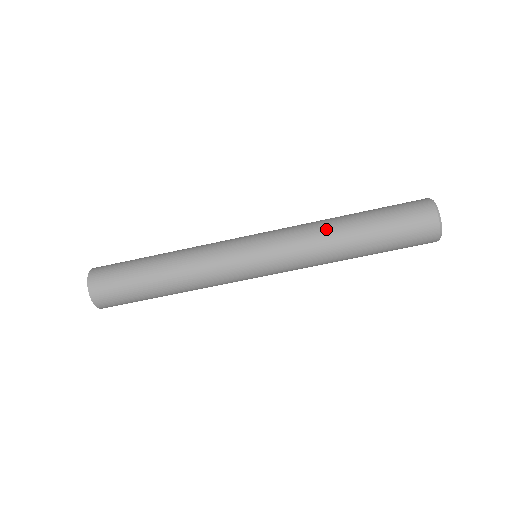
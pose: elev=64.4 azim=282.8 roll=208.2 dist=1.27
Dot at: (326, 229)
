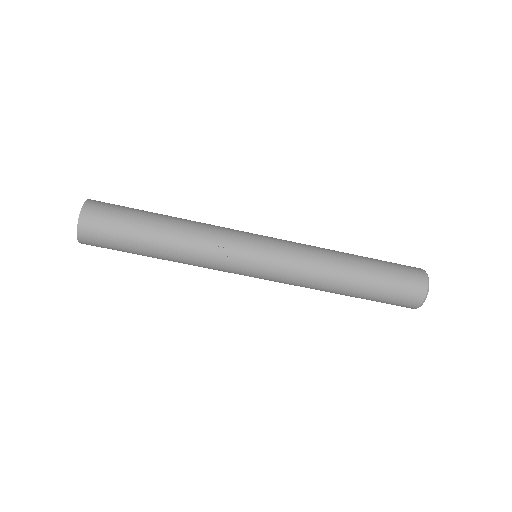
Dot at: (332, 263)
